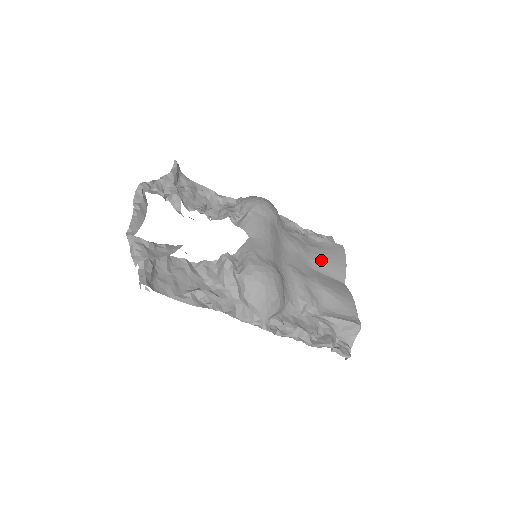
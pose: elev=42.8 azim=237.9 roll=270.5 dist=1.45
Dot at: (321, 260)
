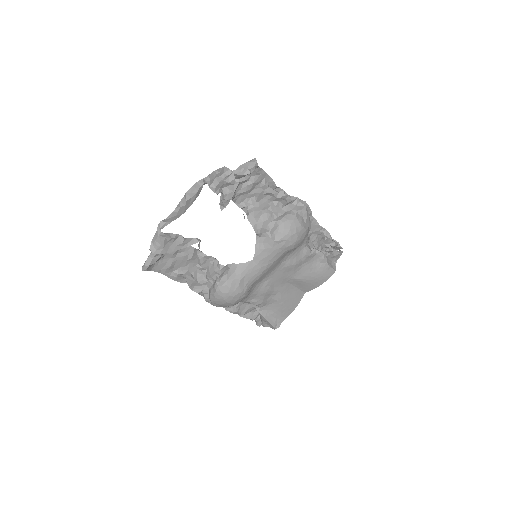
Dot at: (301, 279)
